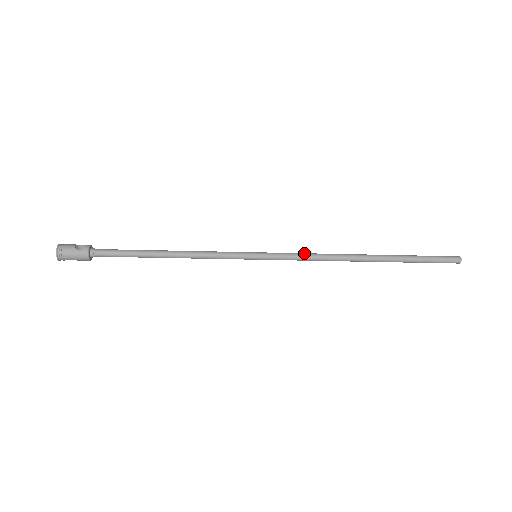
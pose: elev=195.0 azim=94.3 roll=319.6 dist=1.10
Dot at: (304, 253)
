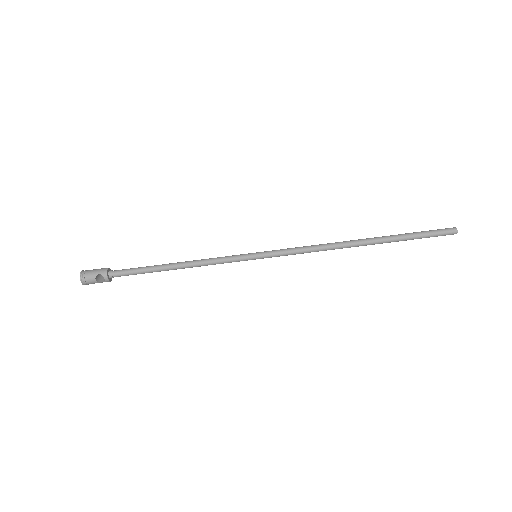
Dot at: (300, 250)
